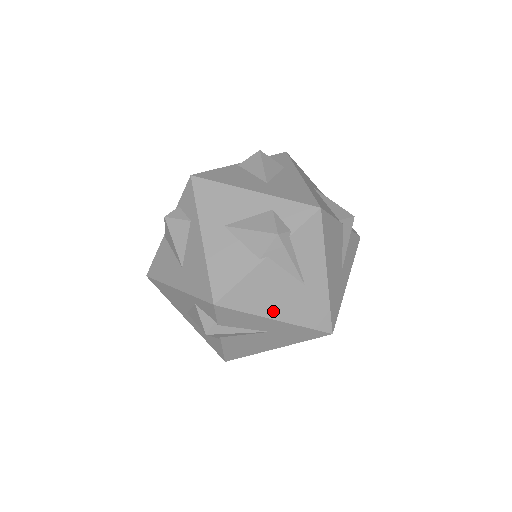
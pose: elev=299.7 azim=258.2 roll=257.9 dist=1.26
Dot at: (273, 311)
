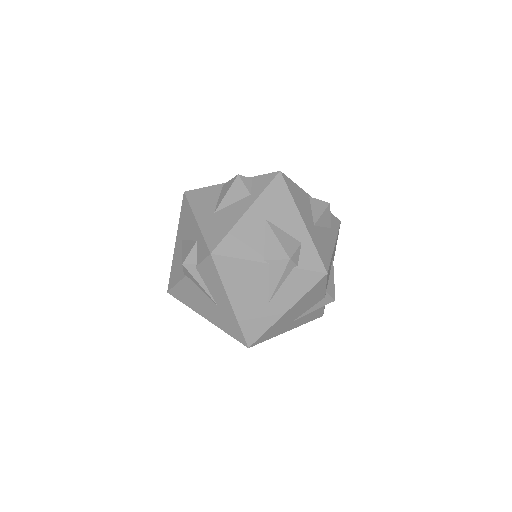
Dot at: (235, 296)
